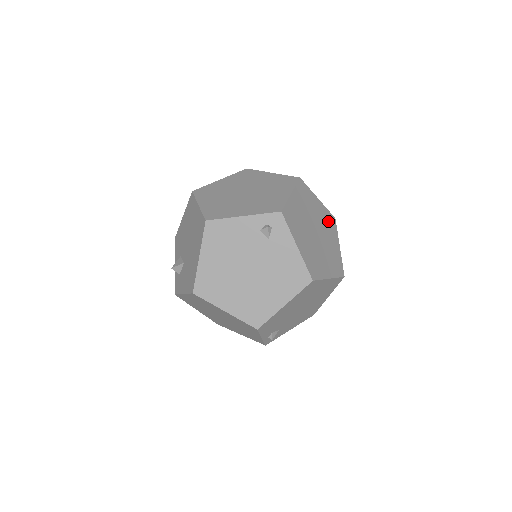
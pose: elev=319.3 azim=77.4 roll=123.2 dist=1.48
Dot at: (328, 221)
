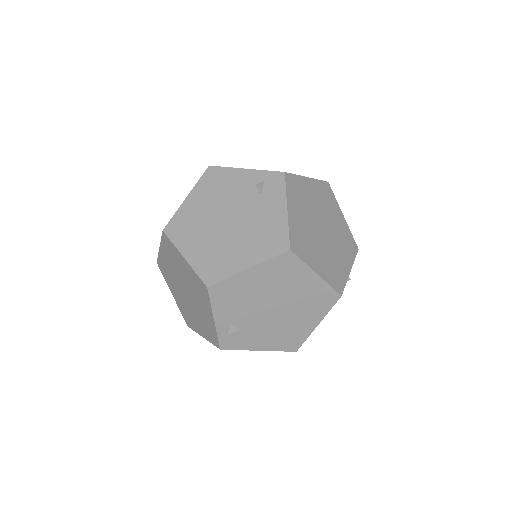
Dot at: (346, 240)
